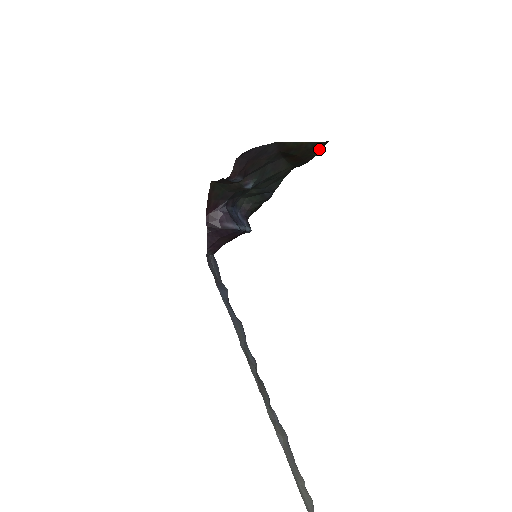
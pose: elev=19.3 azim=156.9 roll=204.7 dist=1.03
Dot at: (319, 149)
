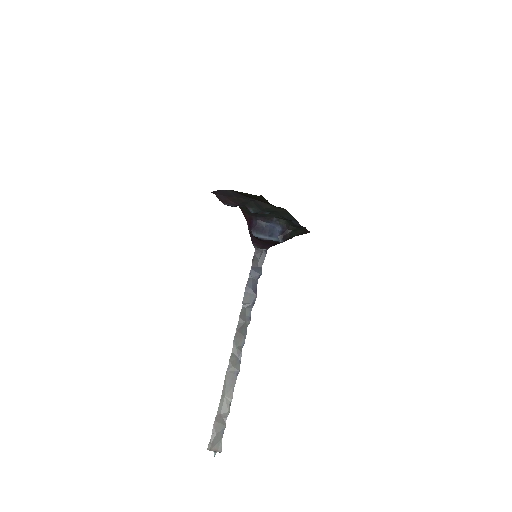
Dot at: (265, 199)
